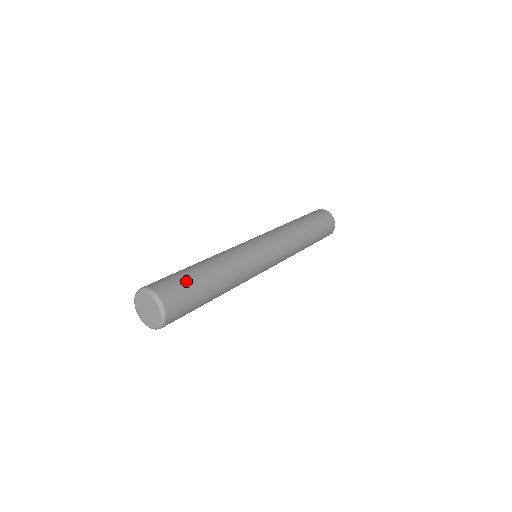
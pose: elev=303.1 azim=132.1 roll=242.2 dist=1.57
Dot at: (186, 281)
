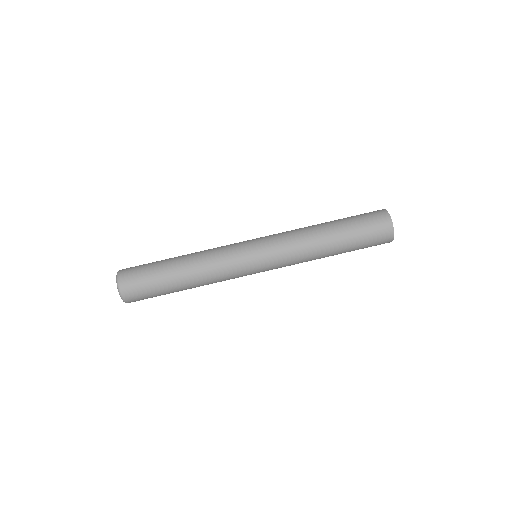
Dot at: (152, 289)
